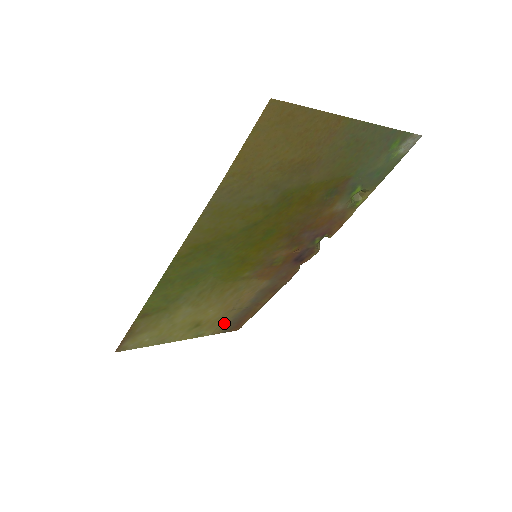
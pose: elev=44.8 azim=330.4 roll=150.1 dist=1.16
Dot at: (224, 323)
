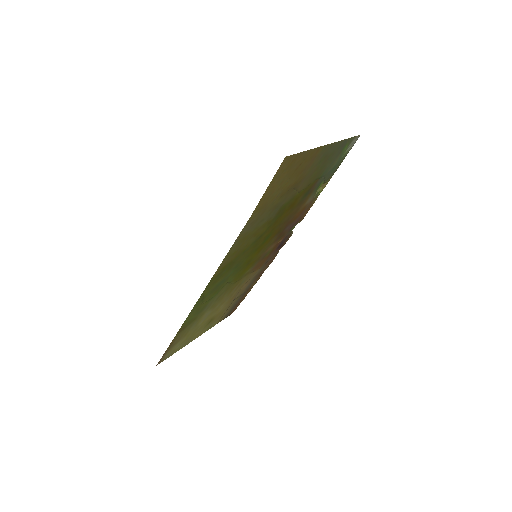
Dot at: (226, 311)
